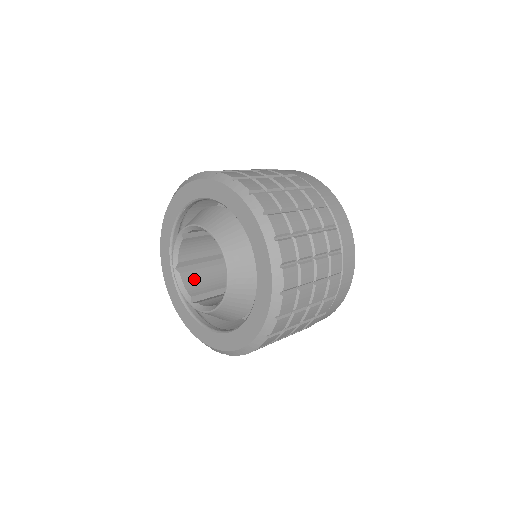
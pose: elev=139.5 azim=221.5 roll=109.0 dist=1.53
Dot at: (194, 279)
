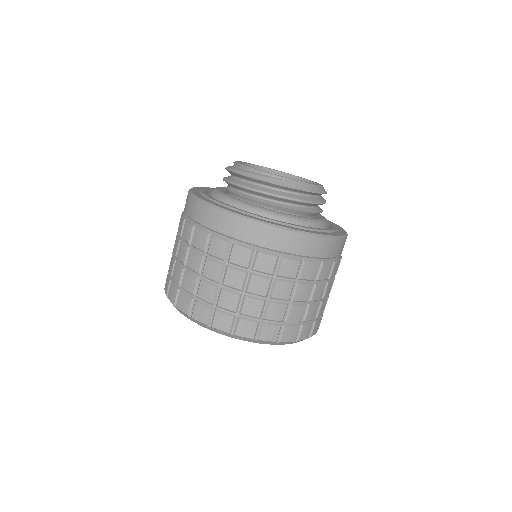
Dot at: occluded
